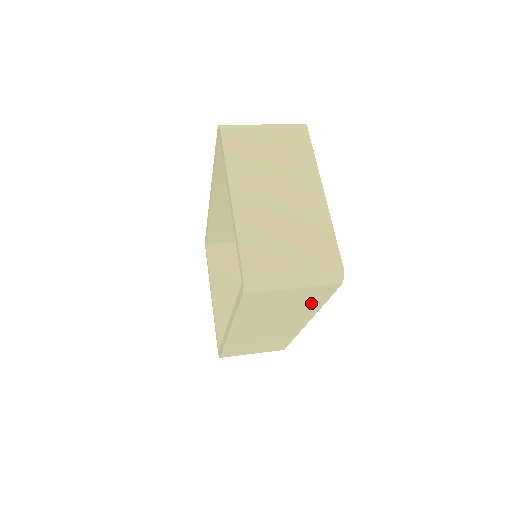
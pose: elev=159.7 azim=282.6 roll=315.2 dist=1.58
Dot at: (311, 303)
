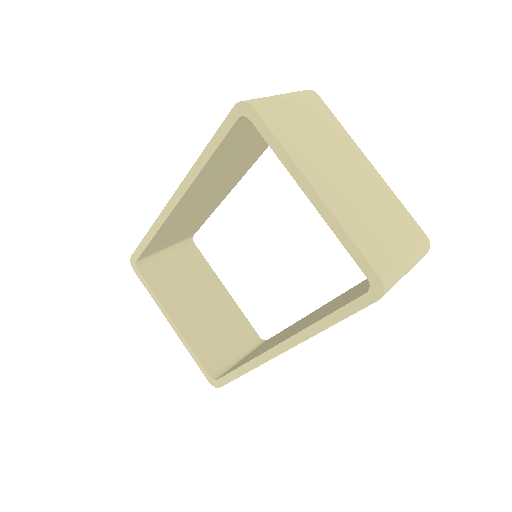
Dot at: occluded
